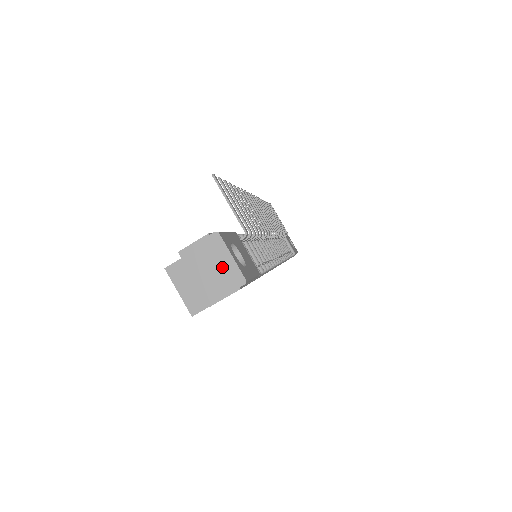
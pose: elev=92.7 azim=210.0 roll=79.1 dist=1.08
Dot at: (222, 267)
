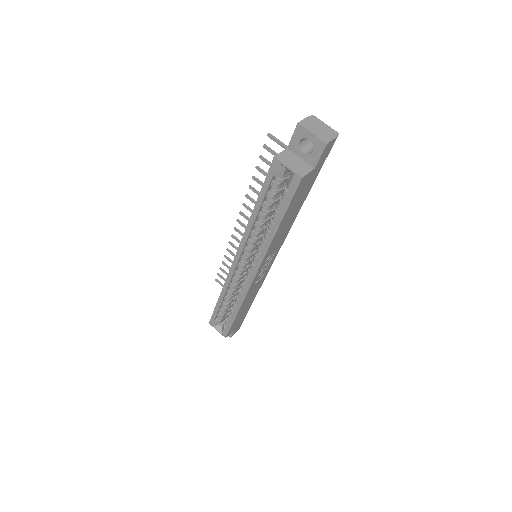
Dot at: (324, 128)
